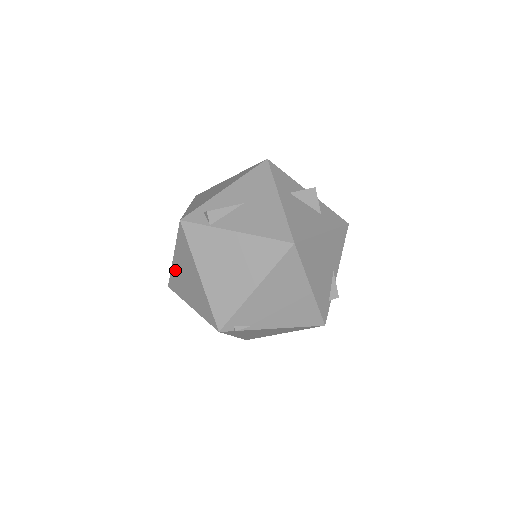
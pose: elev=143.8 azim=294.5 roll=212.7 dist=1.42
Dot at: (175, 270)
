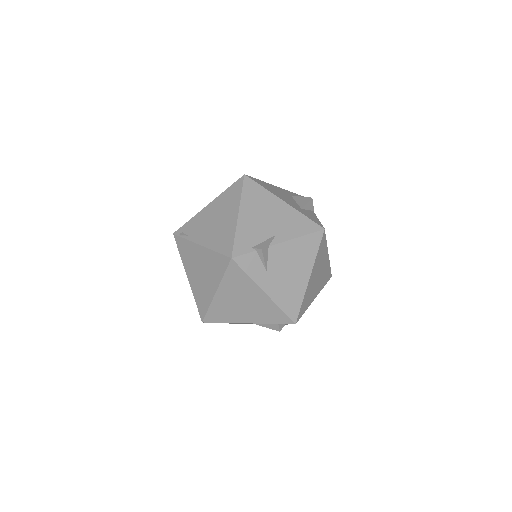
Dot at: occluded
